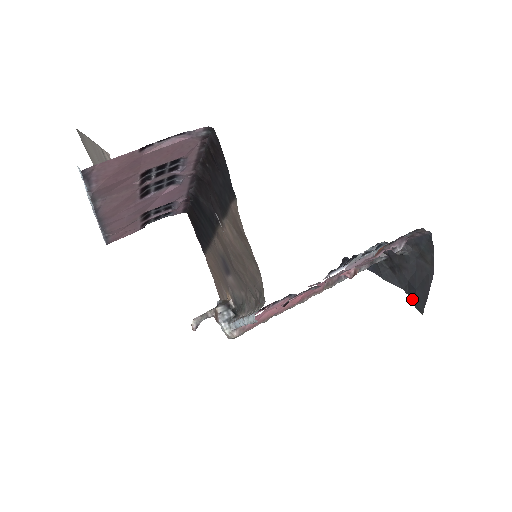
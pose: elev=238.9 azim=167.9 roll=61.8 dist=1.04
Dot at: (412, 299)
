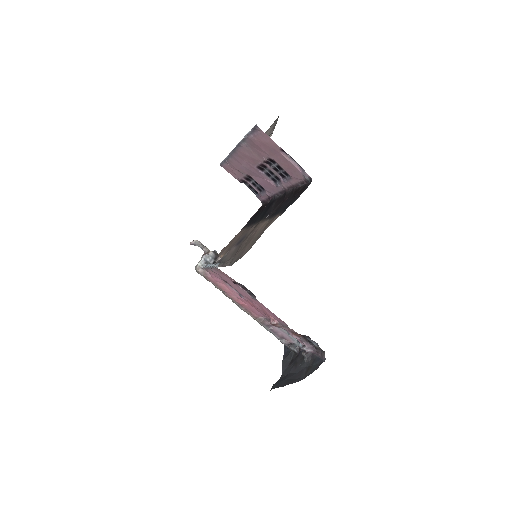
Dot at: (278, 382)
